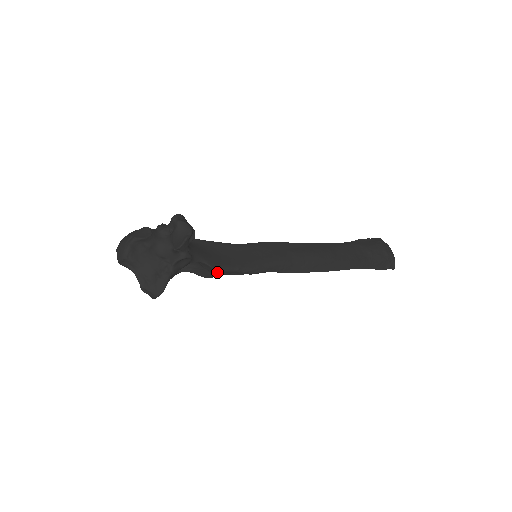
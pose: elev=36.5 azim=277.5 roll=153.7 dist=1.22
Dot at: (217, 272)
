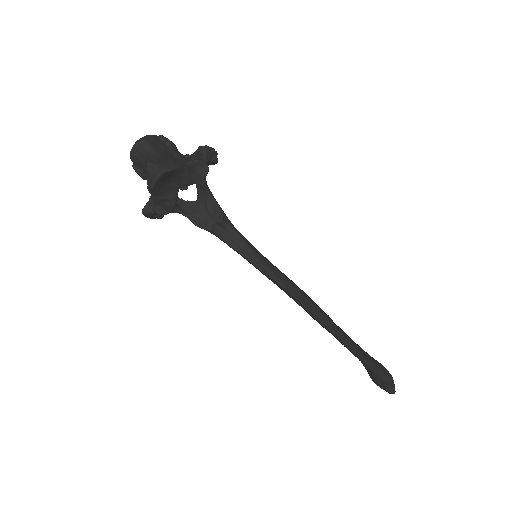
Dot at: (223, 214)
